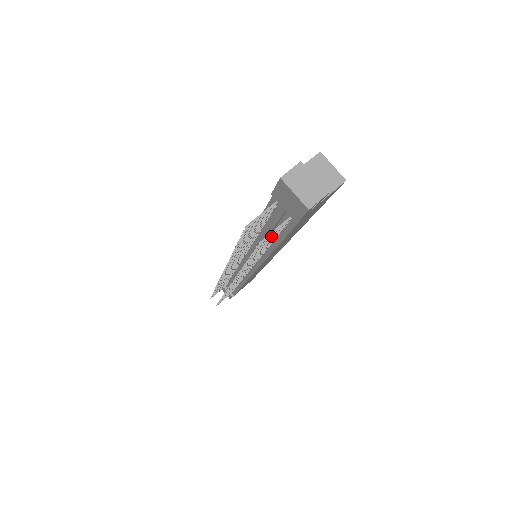
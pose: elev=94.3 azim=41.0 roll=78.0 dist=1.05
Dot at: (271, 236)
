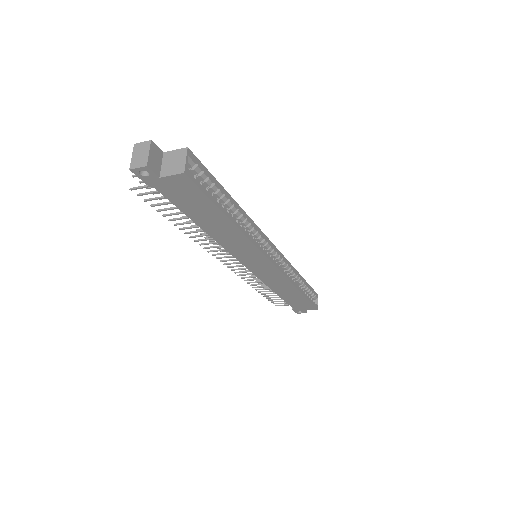
Dot at: (148, 193)
